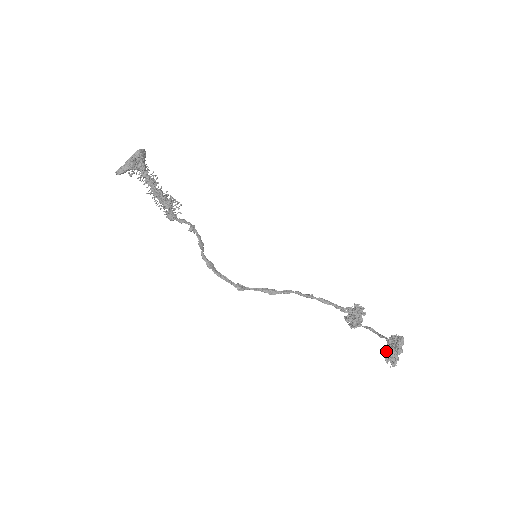
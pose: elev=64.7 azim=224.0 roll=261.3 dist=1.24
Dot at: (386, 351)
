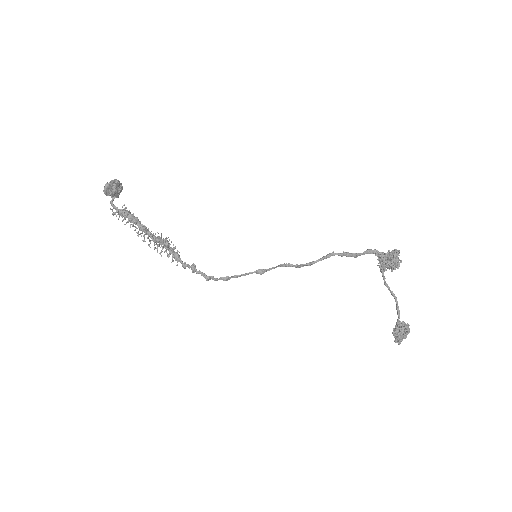
Dot at: occluded
